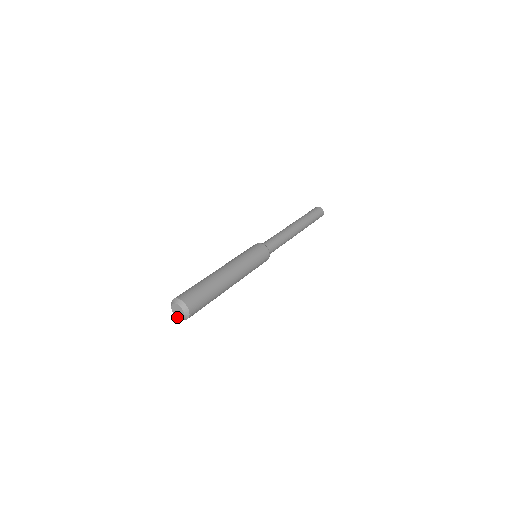
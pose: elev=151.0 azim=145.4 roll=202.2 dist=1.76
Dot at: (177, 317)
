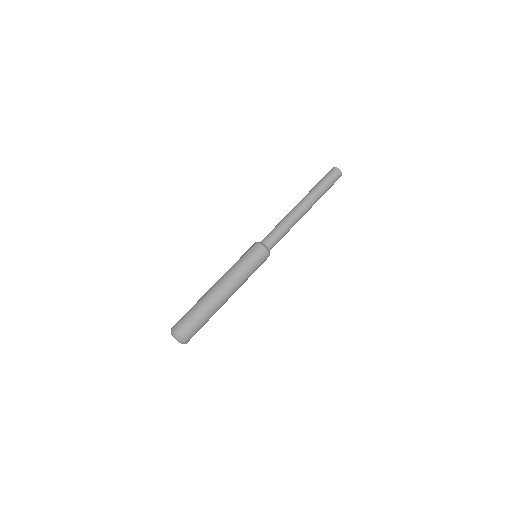
Dot at: (176, 339)
